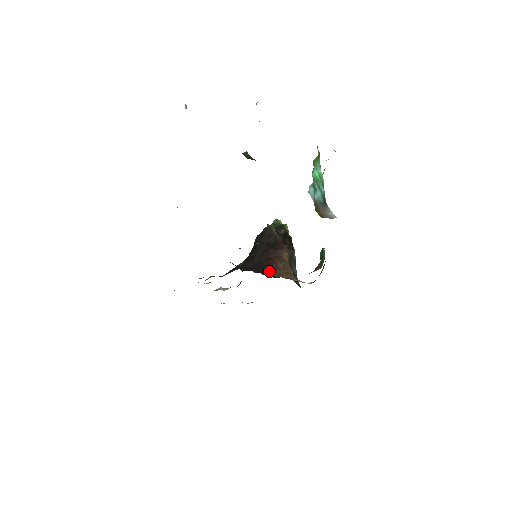
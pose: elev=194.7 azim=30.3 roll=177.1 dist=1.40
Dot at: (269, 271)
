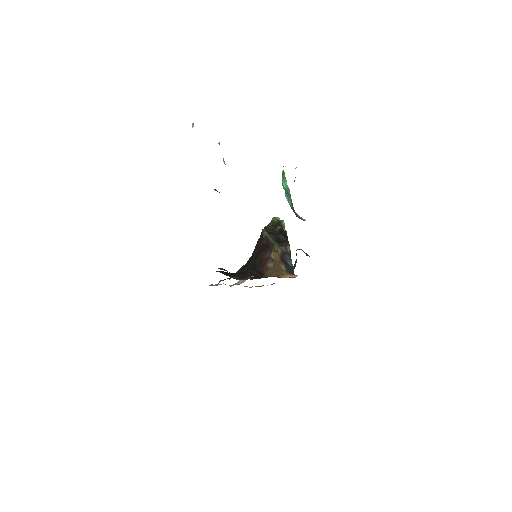
Dot at: (262, 271)
